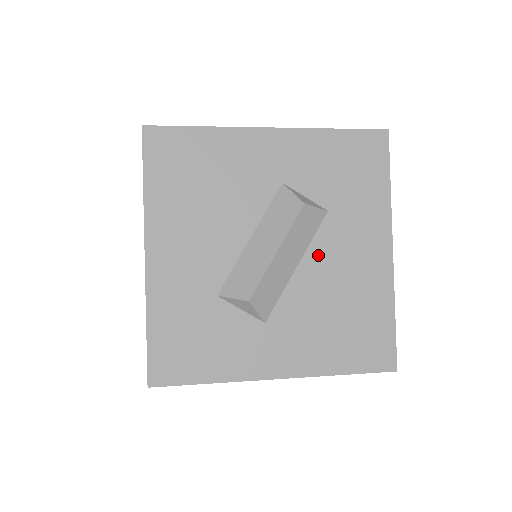
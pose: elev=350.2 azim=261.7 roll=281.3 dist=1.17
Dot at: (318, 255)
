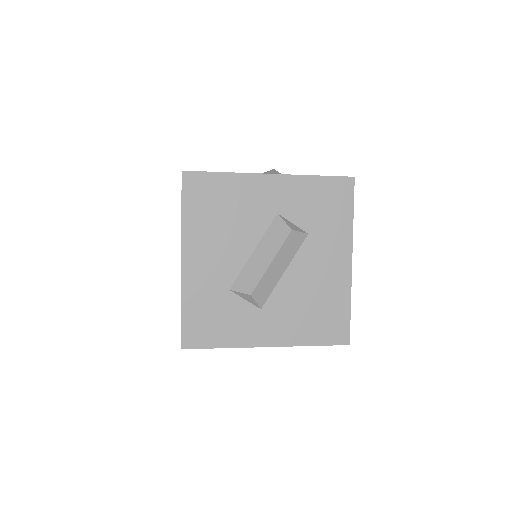
Dot at: (300, 264)
